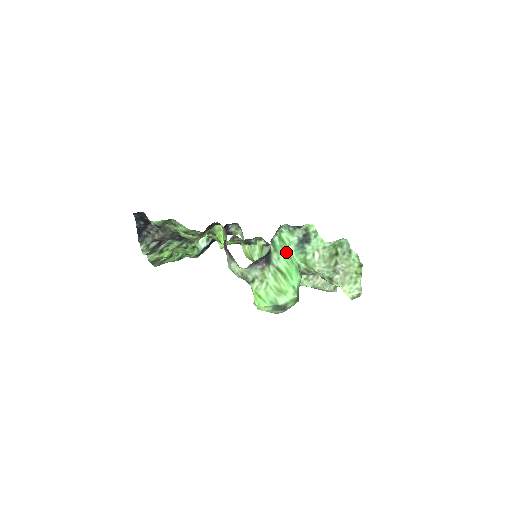
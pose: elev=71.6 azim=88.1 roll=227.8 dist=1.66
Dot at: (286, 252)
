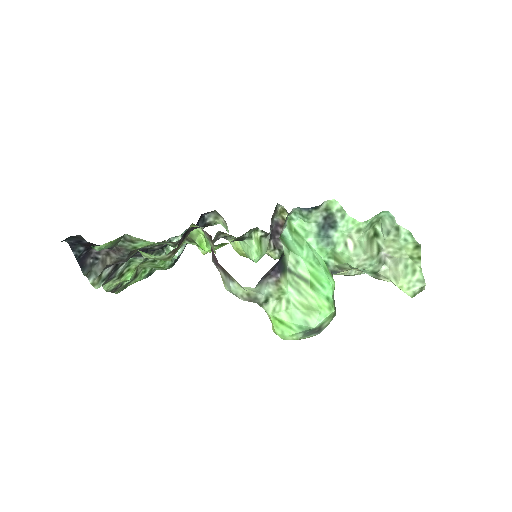
Dot at: (305, 249)
